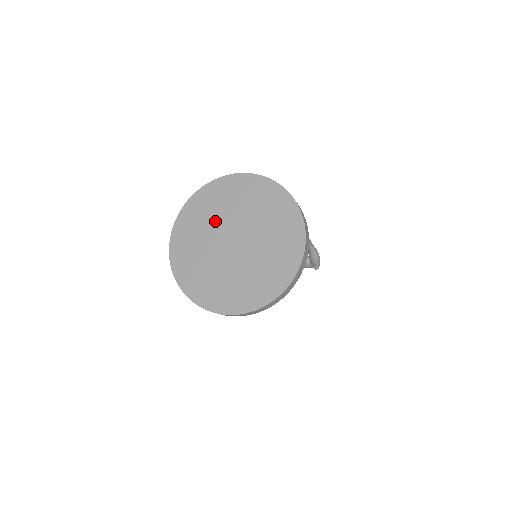
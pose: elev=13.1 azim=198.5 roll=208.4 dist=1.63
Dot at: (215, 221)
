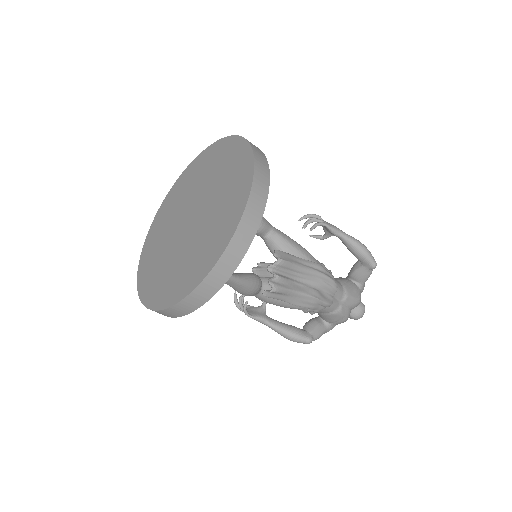
Dot at: (172, 220)
